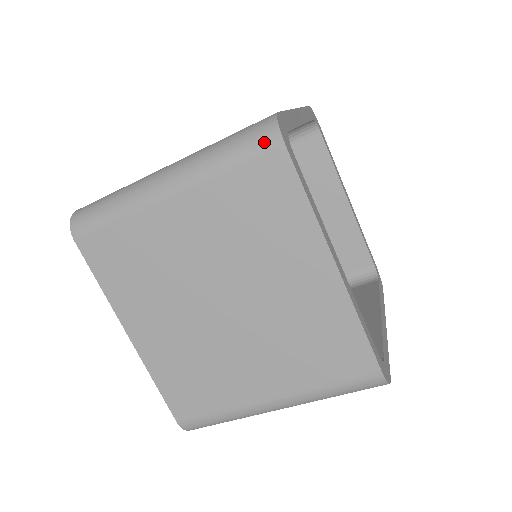
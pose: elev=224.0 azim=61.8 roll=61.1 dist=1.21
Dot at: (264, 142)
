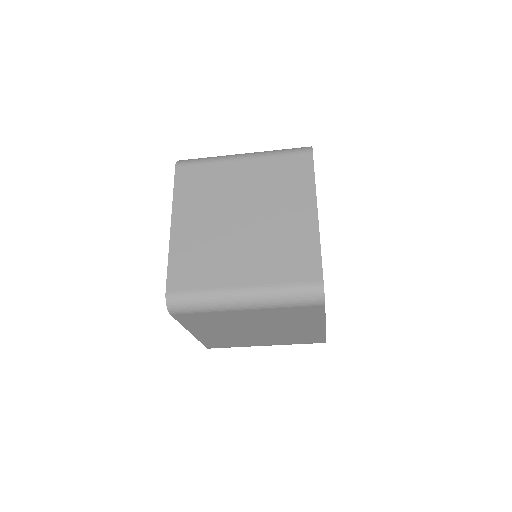
Dot at: (314, 303)
